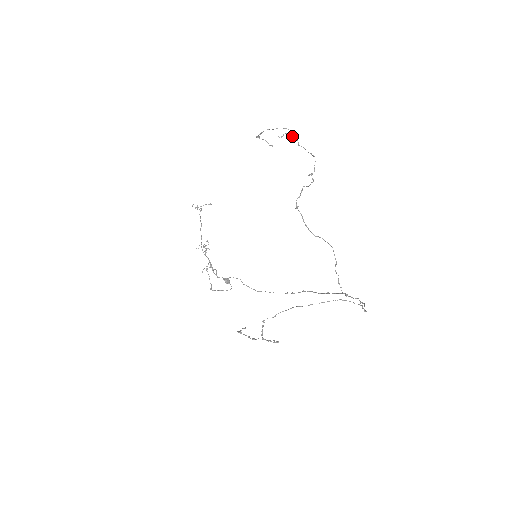
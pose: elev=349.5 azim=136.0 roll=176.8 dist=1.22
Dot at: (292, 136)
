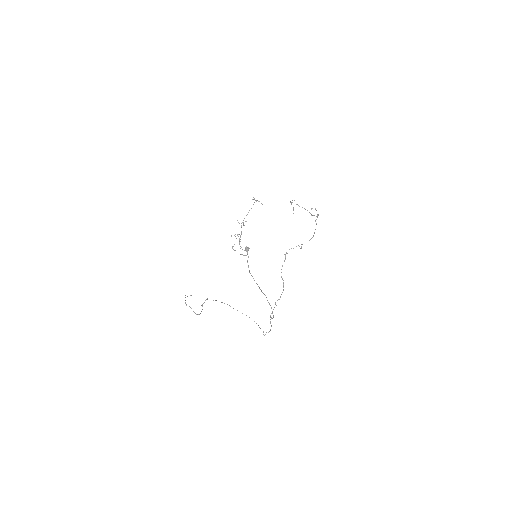
Dot at: occluded
